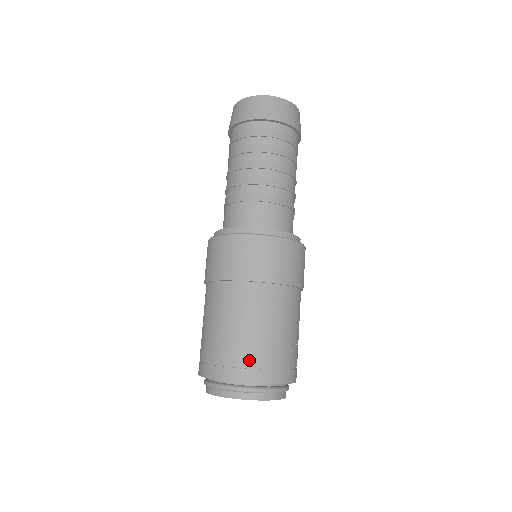
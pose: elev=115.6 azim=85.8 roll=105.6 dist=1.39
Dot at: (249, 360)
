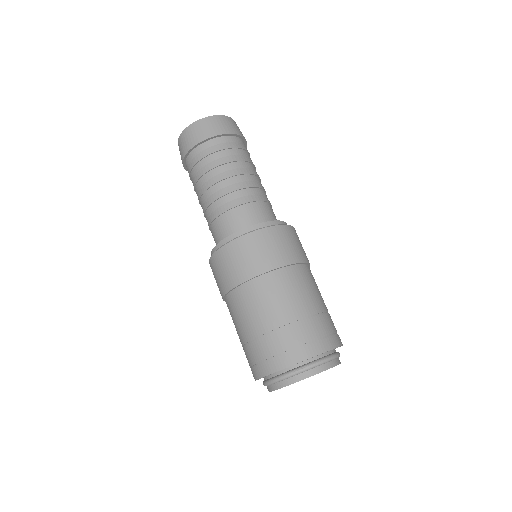
Dot at: (317, 332)
